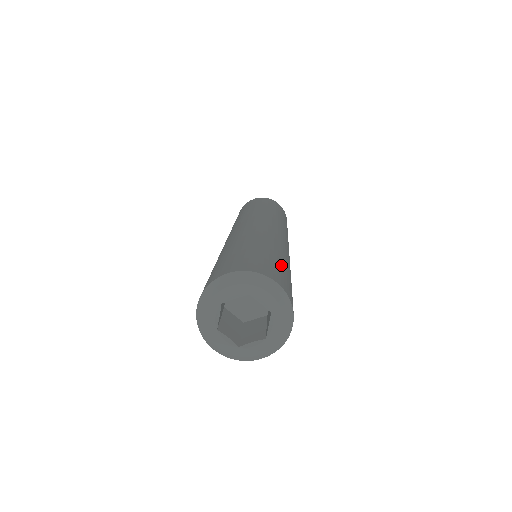
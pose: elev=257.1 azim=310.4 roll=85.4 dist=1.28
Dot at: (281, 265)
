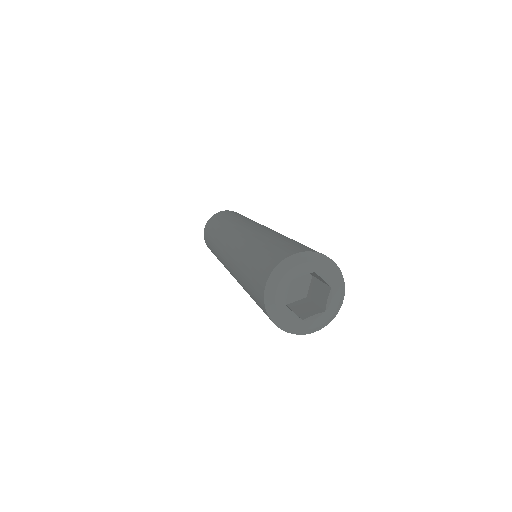
Dot at: occluded
